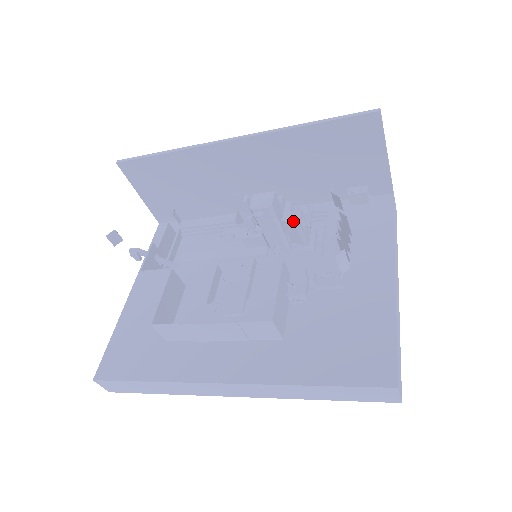
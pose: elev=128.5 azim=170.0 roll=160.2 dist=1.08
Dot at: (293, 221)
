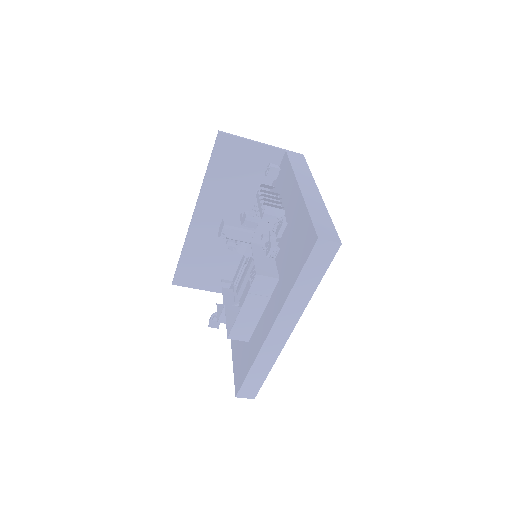
Dot at: (244, 220)
